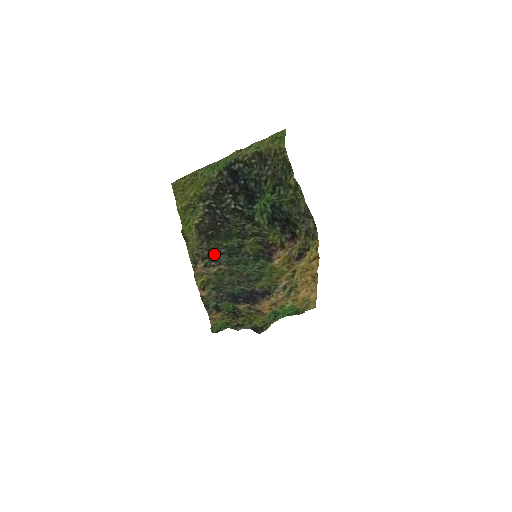
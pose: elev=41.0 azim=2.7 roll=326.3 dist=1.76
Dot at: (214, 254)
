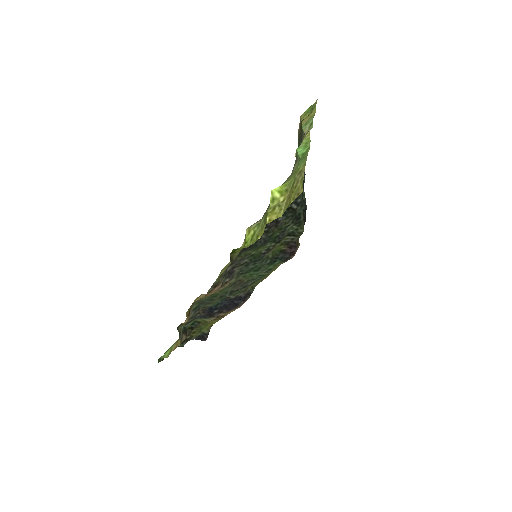
Dot at: (232, 267)
